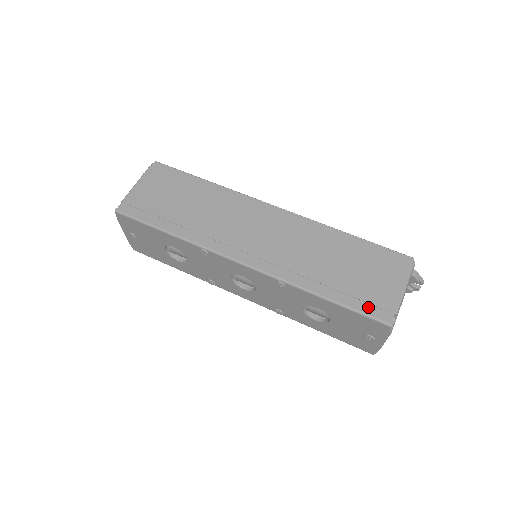
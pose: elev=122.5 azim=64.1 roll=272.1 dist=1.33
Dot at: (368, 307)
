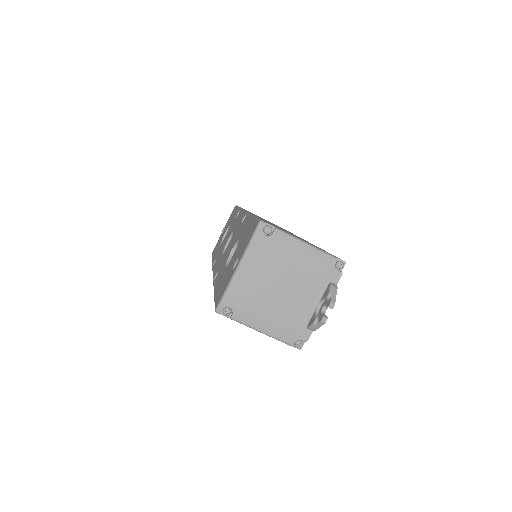
Dot at: occluded
